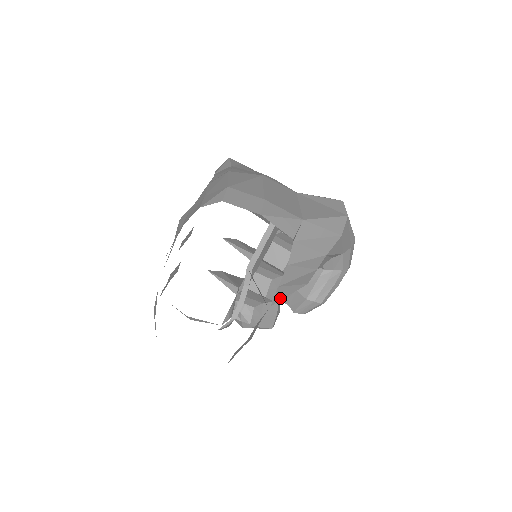
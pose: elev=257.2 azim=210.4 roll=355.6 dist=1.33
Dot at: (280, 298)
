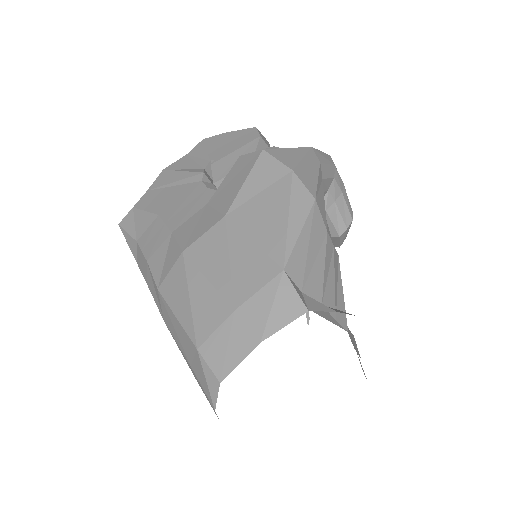
Dot at: (344, 313)
